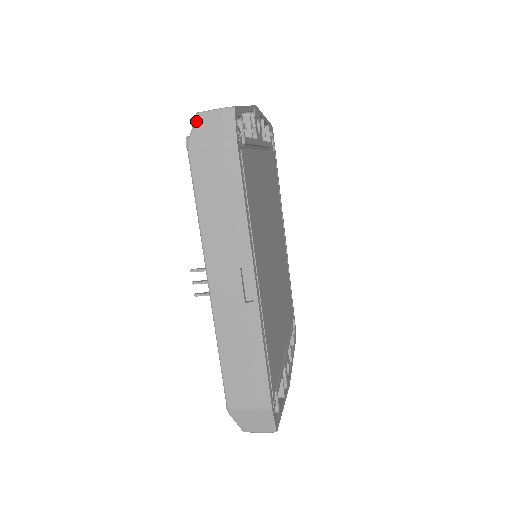
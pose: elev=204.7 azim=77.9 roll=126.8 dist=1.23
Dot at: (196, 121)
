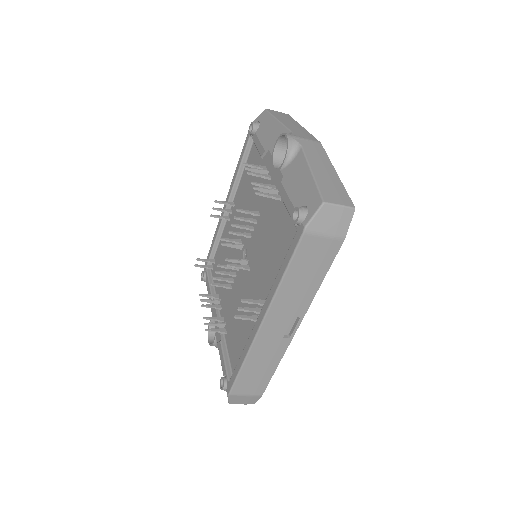
Dot at: (321, 210)
